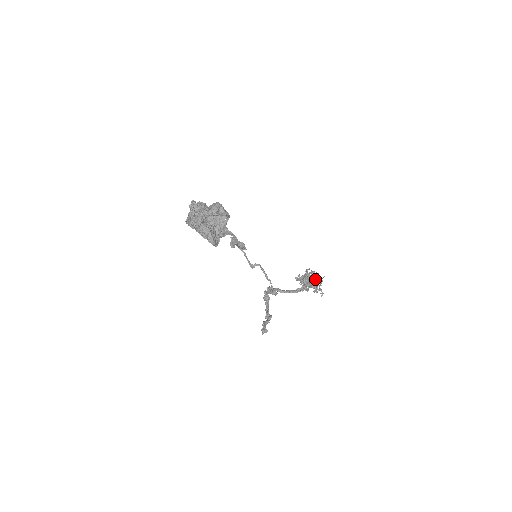
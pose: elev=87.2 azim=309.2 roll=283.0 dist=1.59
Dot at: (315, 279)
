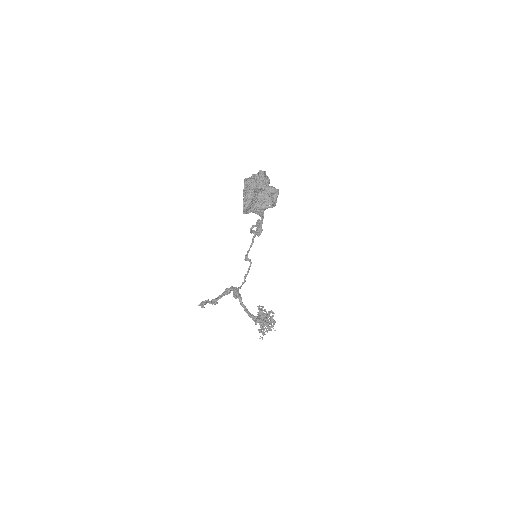
Dot at: occluded
